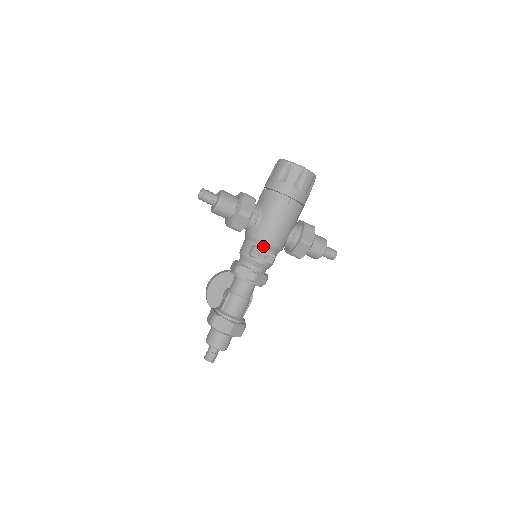
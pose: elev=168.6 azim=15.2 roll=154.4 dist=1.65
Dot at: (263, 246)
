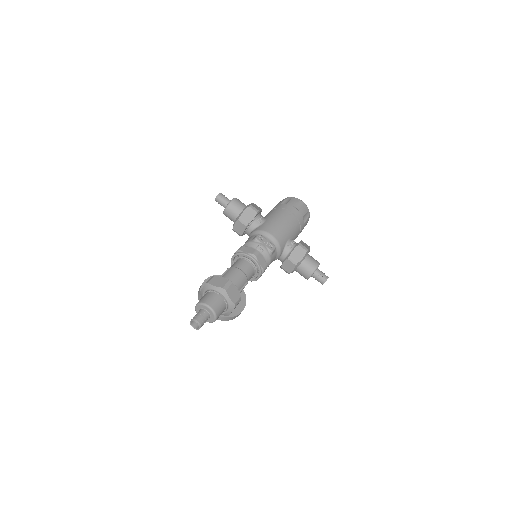
Dot at: (266, 236)
